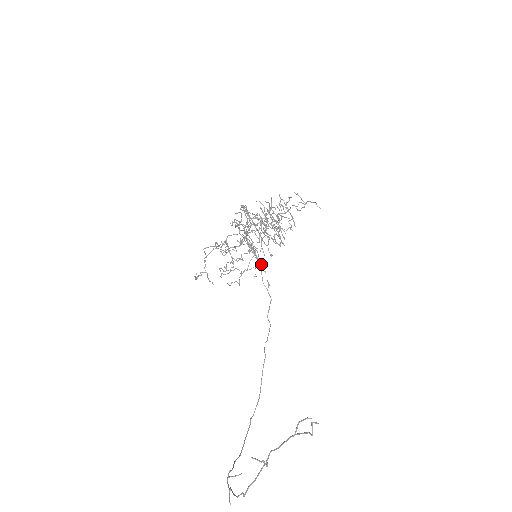
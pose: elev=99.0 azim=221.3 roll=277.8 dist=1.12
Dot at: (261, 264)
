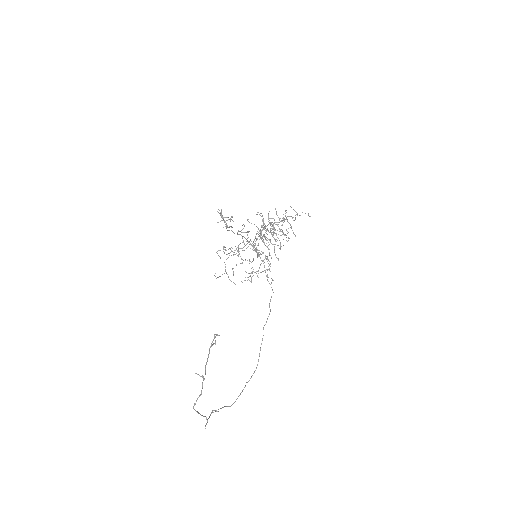
Dot at: (270, 266)
